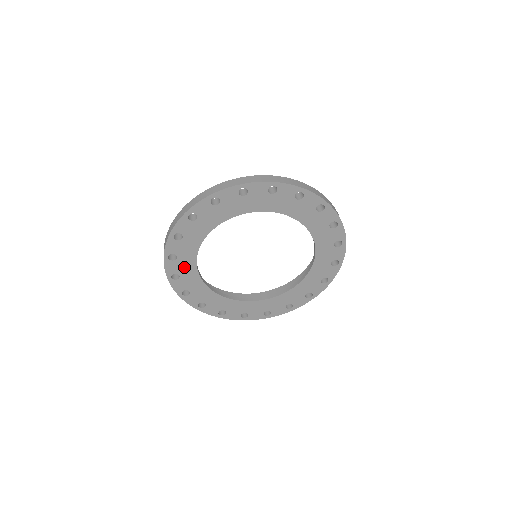
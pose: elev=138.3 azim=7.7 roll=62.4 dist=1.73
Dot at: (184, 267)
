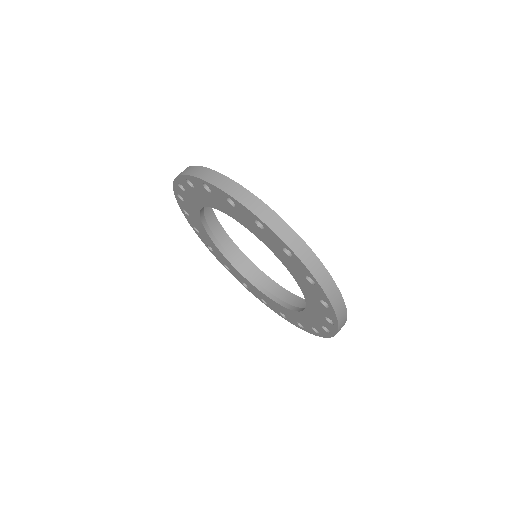
Dot at: (223, 259)
